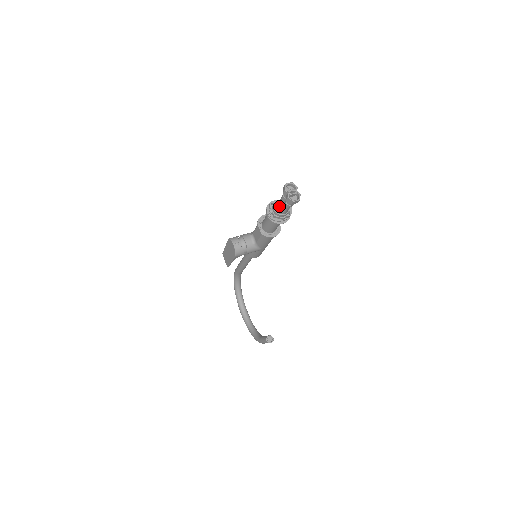
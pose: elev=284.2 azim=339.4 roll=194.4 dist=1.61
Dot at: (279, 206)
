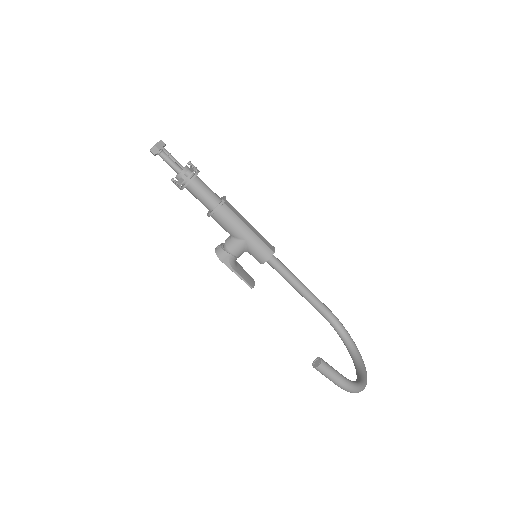
Dot at: occluded
